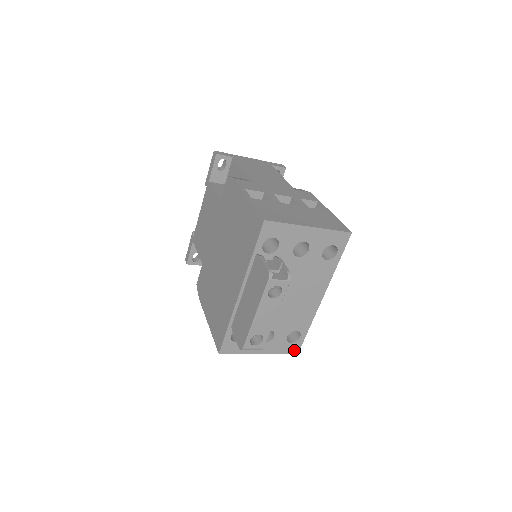
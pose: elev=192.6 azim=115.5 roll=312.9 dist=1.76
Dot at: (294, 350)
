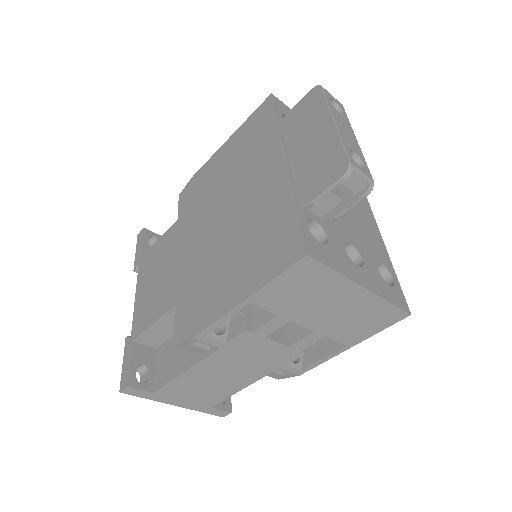
Dot at: (402, 304)
